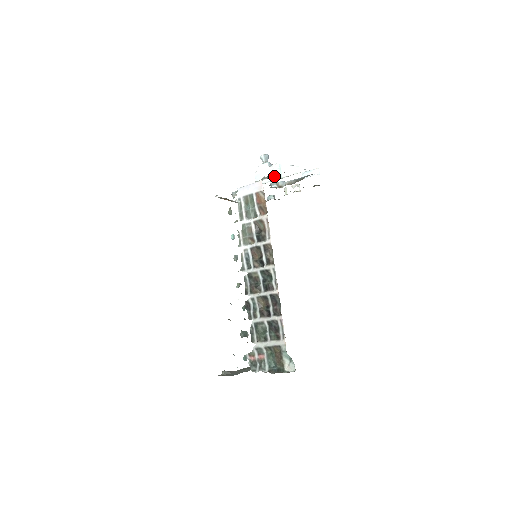
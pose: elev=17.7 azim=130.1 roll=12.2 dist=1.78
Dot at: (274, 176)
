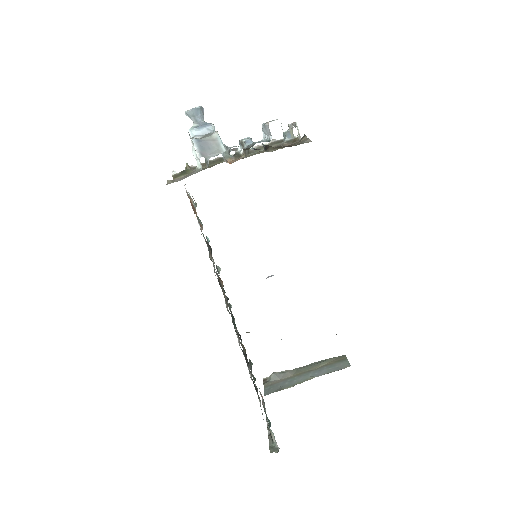
Dot at: occluded
